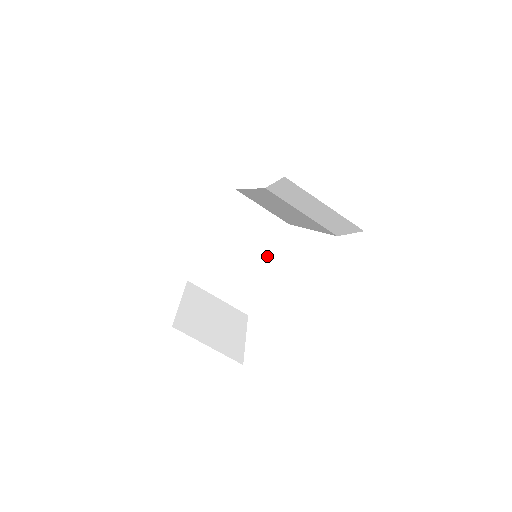
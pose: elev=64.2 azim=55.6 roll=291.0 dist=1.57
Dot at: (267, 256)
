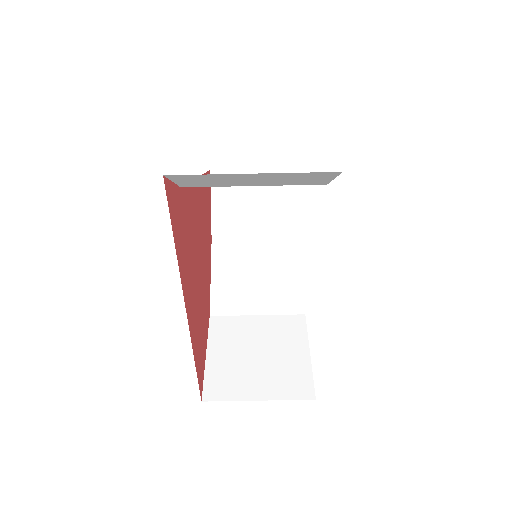
Dot at: (294, 224)
